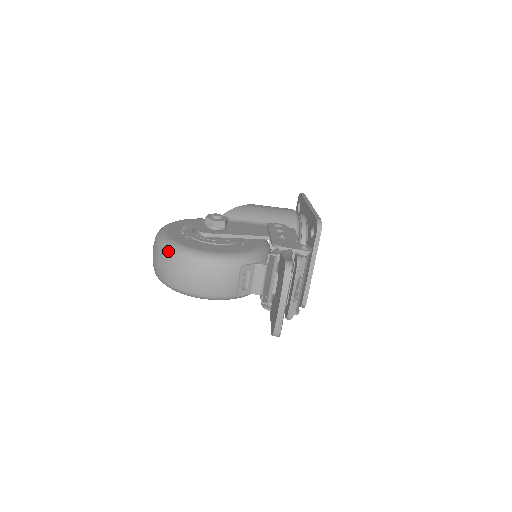
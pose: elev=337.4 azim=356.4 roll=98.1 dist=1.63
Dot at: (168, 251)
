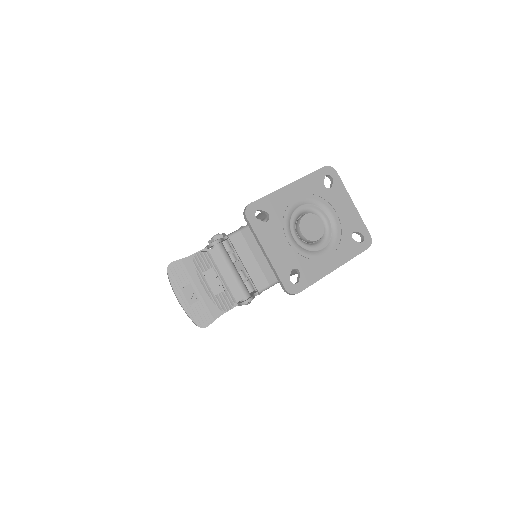
Dot at: occluded
